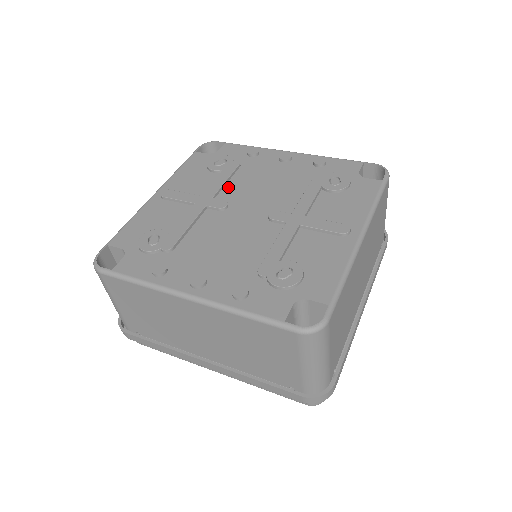
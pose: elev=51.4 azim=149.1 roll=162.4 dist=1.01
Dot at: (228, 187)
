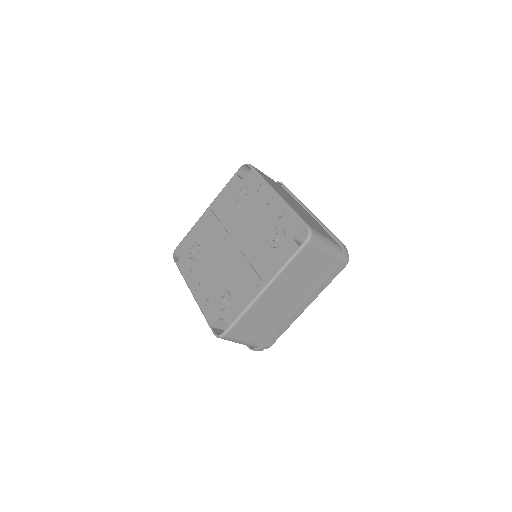
Dot at: (234, 218)
